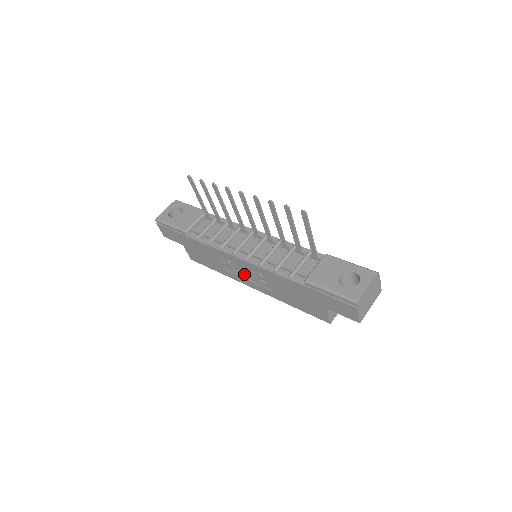
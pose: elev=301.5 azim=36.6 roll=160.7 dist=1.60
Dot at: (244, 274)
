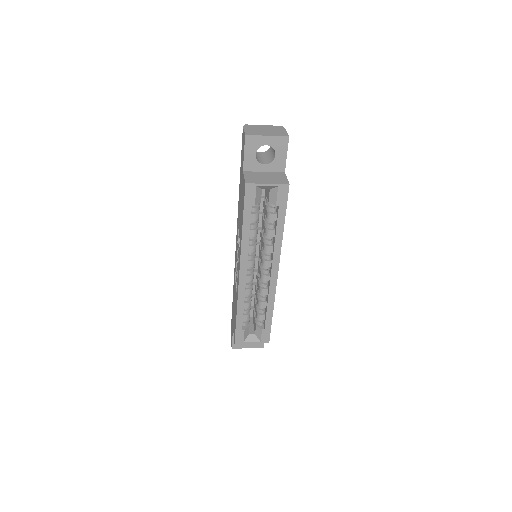
Dot at: (237, 264)
